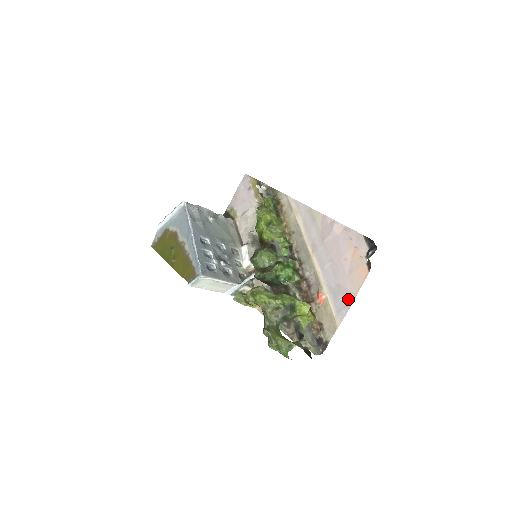
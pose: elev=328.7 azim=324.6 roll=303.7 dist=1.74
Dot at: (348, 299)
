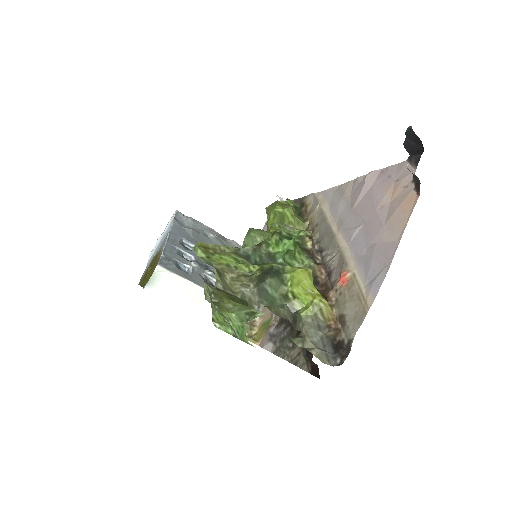
Dot at: (386, 255)
